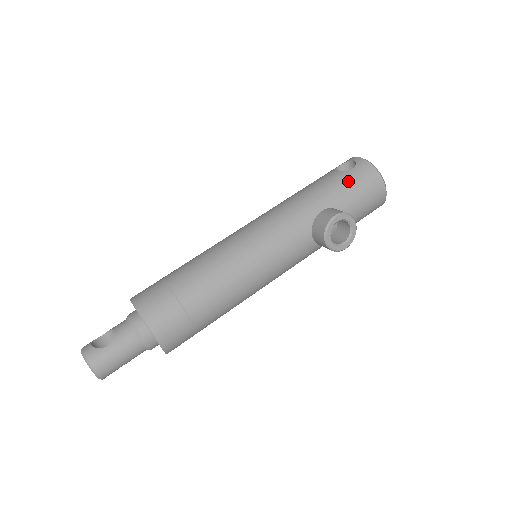
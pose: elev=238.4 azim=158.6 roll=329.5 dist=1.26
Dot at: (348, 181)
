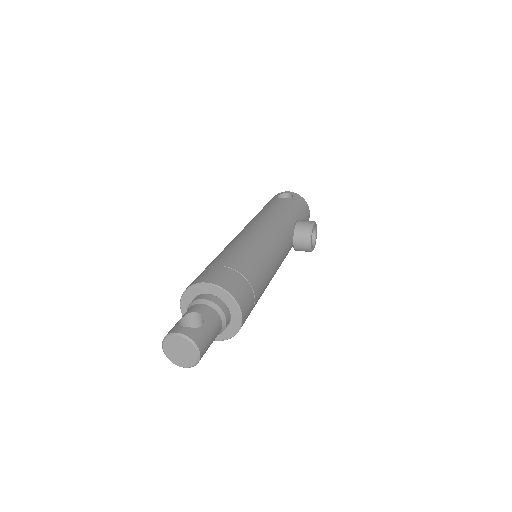
Dot at: (296, 205)
